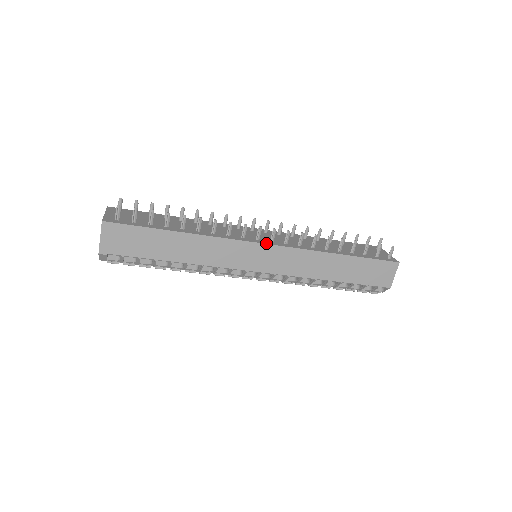
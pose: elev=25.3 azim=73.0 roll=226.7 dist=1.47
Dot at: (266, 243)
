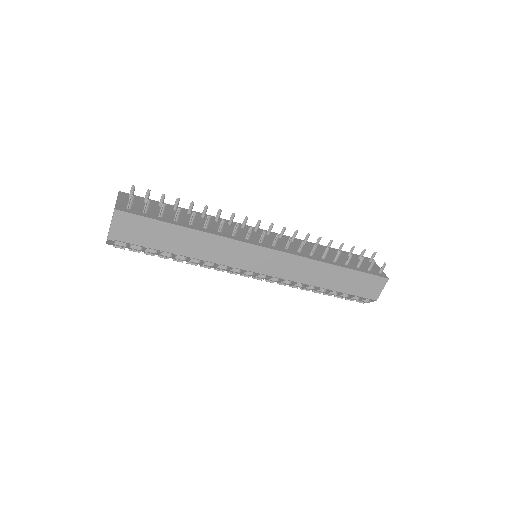
Dot at: (268, 247)
